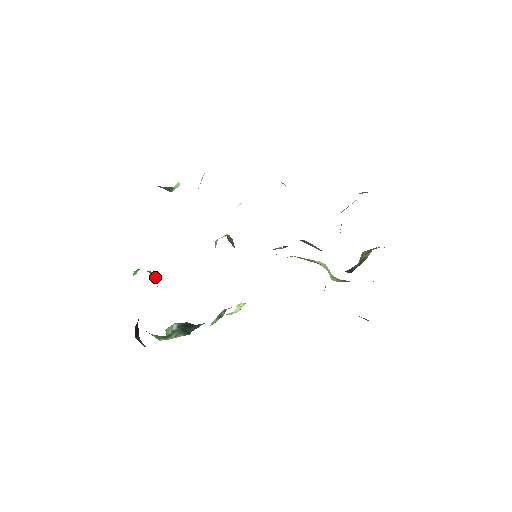
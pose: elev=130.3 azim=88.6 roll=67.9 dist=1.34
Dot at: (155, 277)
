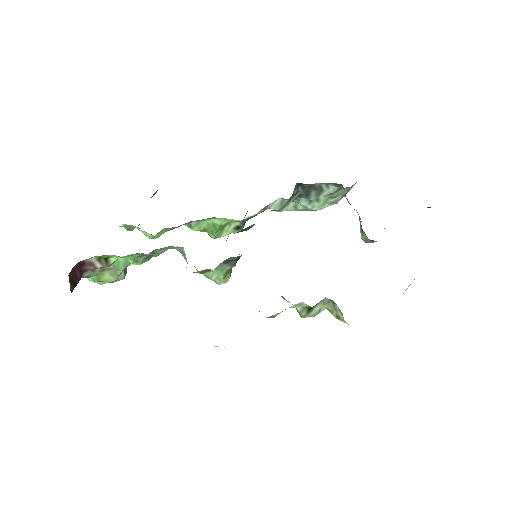
Dot at: occluded
